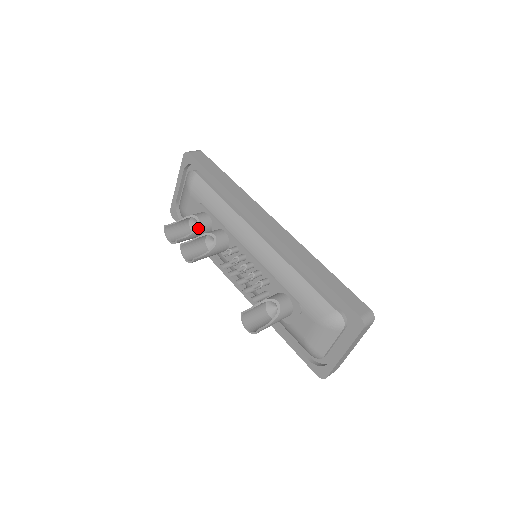
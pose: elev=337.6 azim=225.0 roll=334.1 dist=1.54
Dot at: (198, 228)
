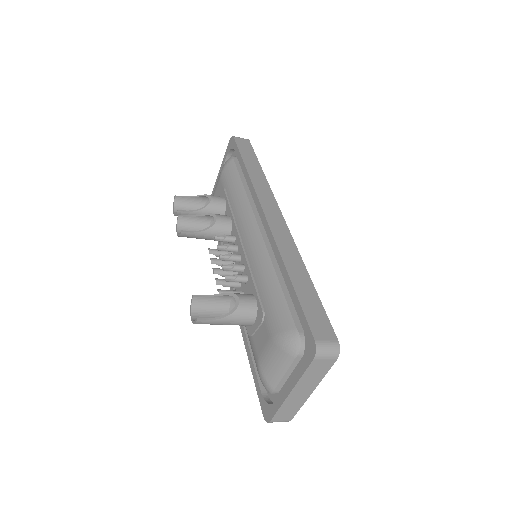
Dot at: (206, 207)
